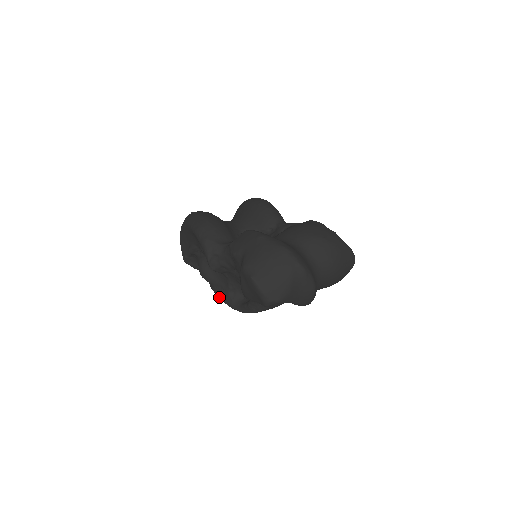
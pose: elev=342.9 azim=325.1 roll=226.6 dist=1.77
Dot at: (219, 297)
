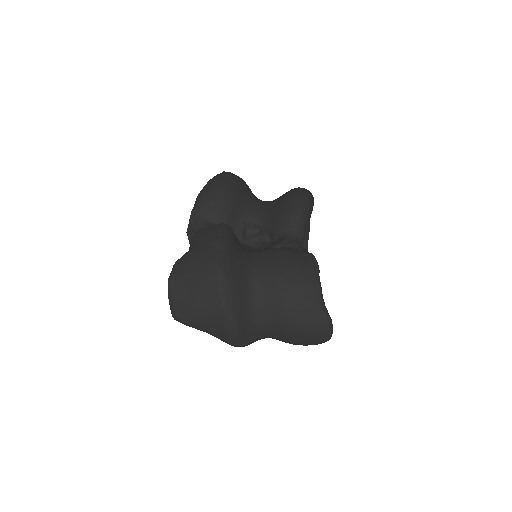
Dot at: occluded
